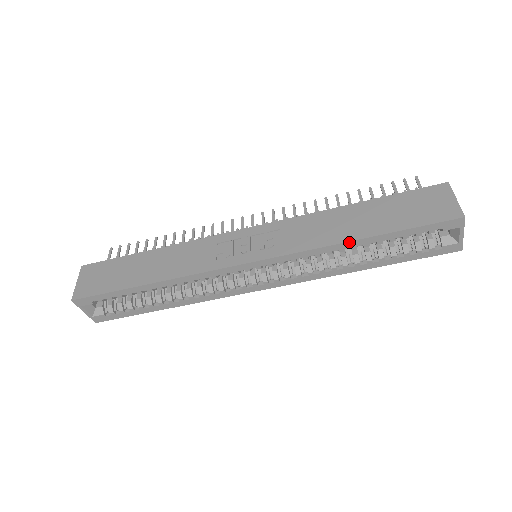
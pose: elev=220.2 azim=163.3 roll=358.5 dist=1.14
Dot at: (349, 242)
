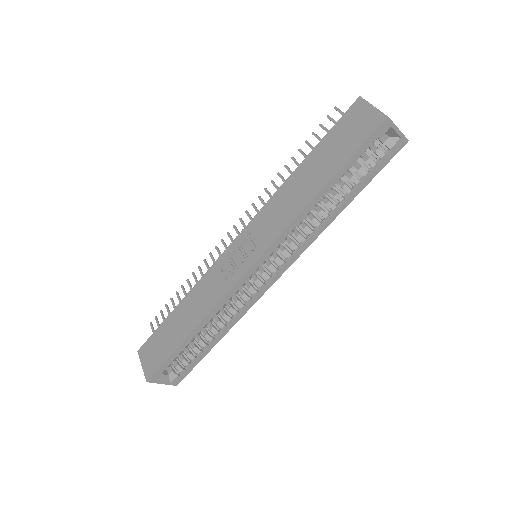
Dot at: (314, 199)
